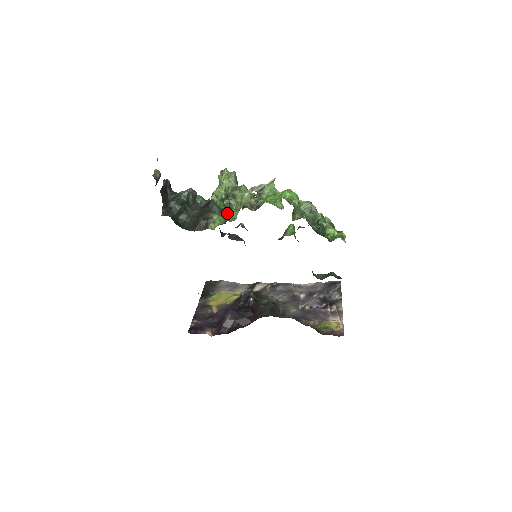
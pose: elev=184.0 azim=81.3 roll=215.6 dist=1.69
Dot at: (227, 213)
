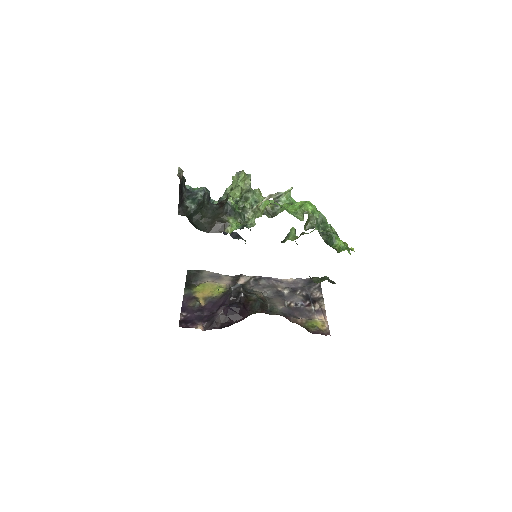
Dot at: (242, 217)
